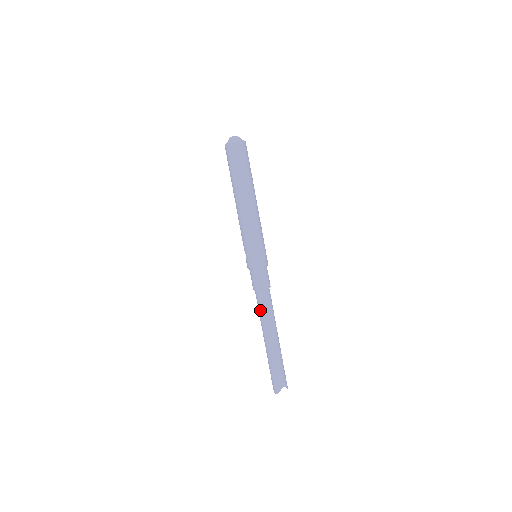
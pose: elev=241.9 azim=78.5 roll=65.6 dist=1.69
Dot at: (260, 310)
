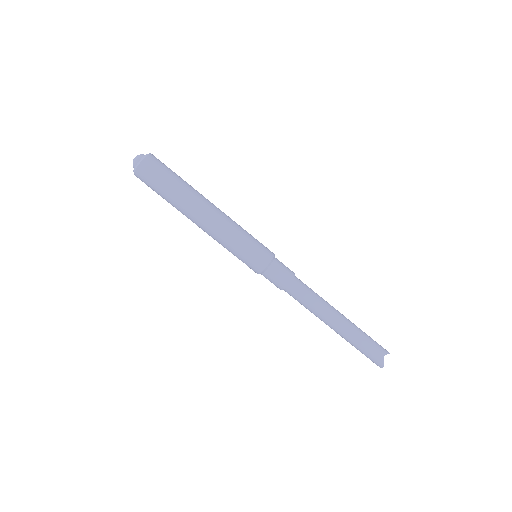
Dot at: (303, 304)
